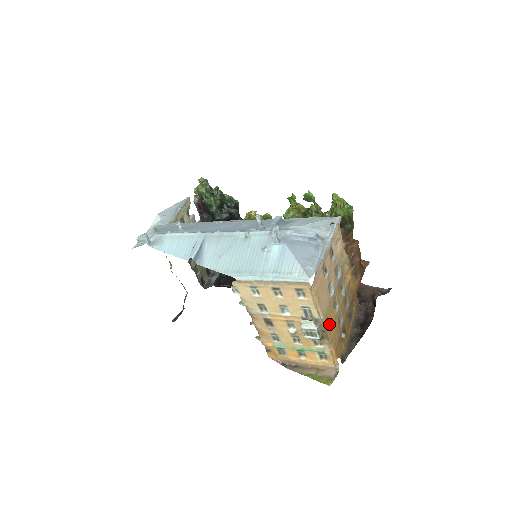
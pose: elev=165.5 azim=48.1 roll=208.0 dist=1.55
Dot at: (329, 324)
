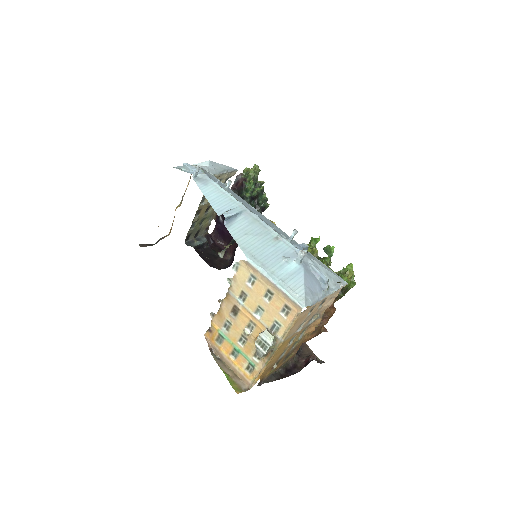
Dot at: (279, 349)
